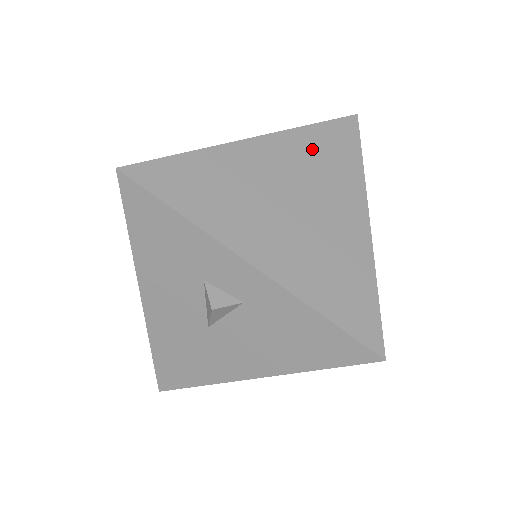
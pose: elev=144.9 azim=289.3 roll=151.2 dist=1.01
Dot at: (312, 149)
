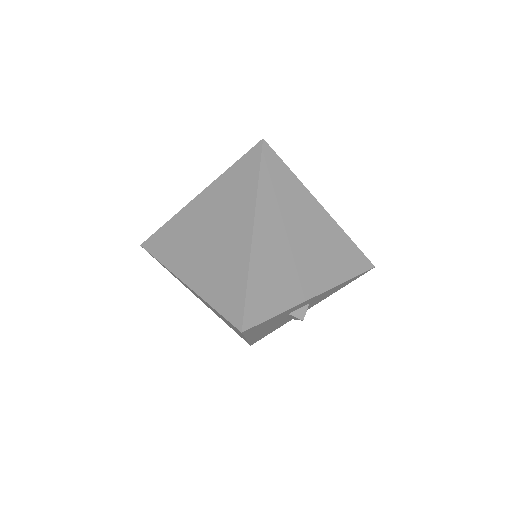
Dot at: (274, 199)
